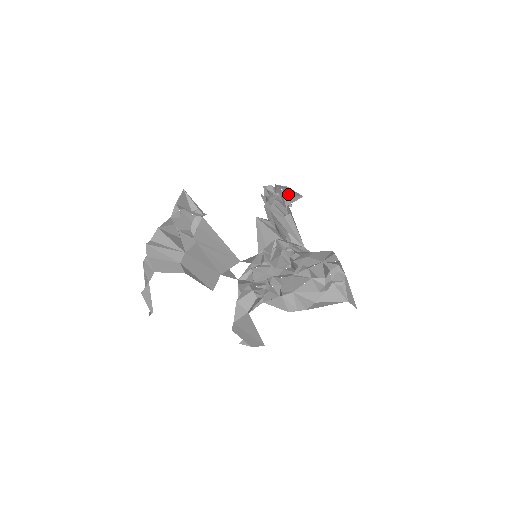
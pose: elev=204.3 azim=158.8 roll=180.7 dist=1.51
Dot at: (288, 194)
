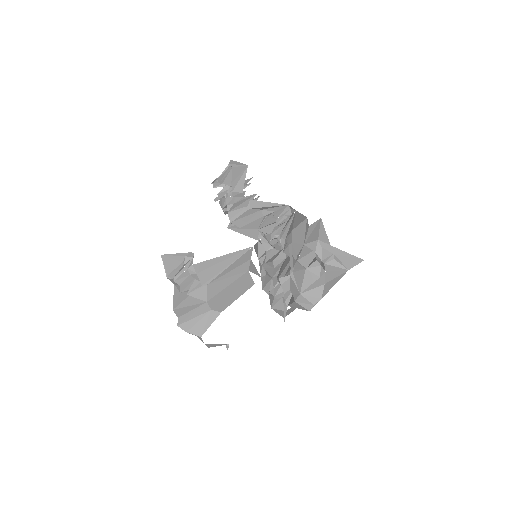
Dot at: (233, 188)
